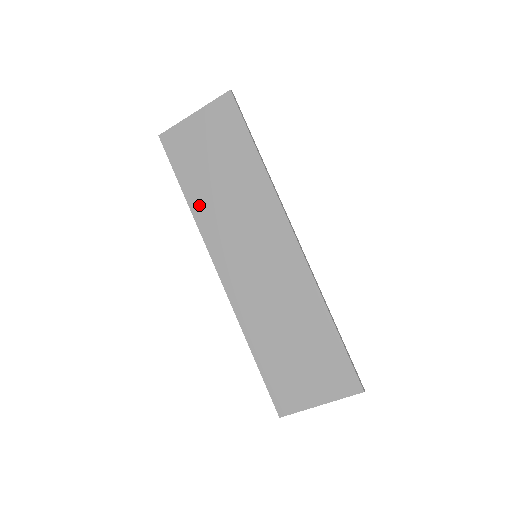
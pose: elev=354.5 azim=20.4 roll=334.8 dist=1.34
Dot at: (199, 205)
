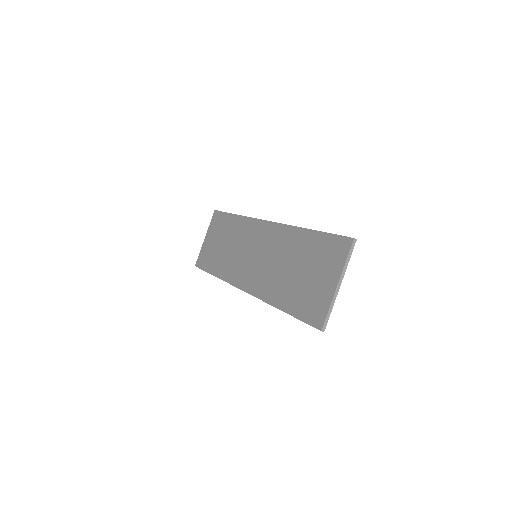
Dot at: (221, 270)
